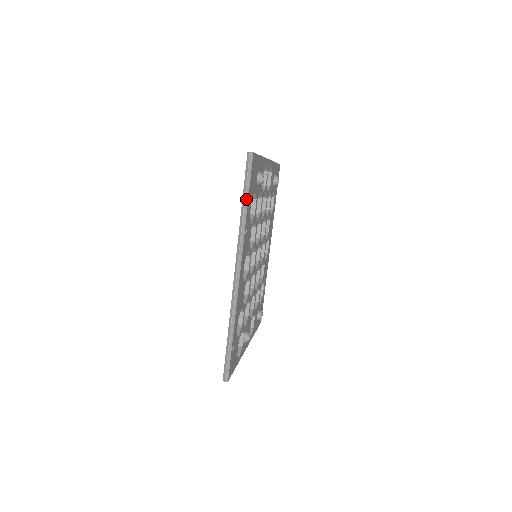
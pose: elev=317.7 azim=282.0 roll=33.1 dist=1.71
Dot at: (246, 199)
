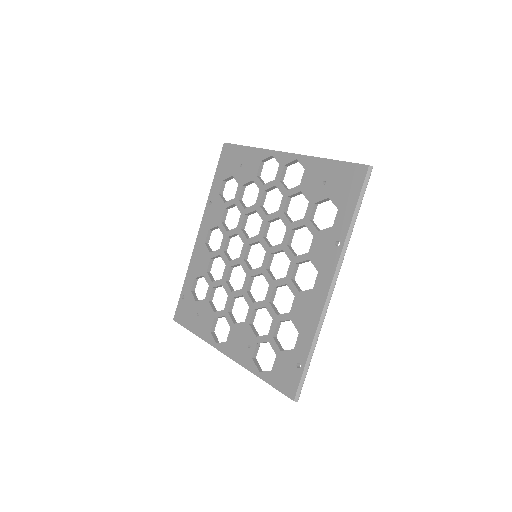
Dot at: occluded
